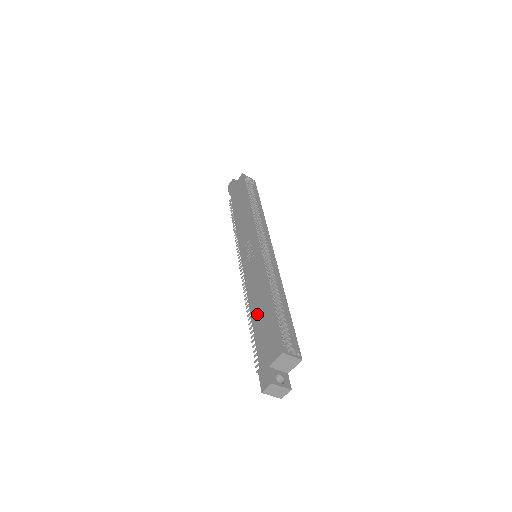
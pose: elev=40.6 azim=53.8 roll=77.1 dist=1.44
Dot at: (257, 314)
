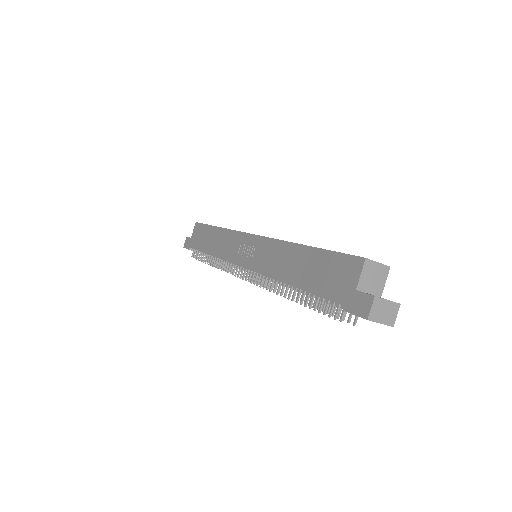
Dot at: (299, 274)
